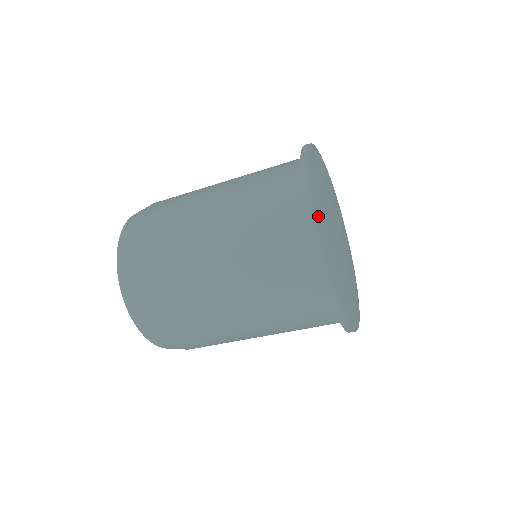
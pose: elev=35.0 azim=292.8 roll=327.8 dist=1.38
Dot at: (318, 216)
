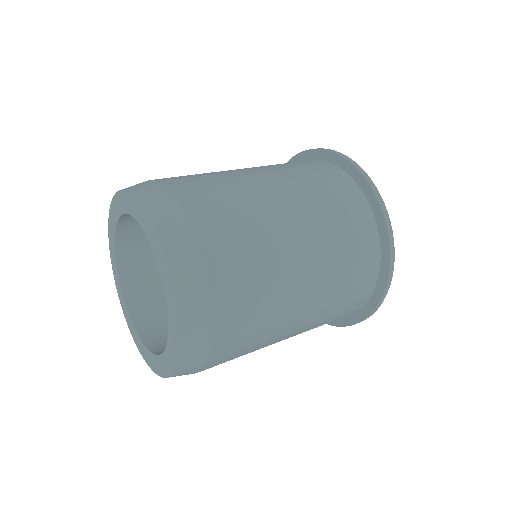
Dot at: occluded
